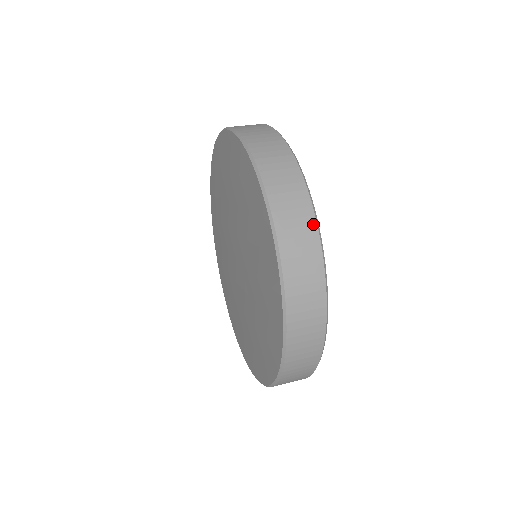
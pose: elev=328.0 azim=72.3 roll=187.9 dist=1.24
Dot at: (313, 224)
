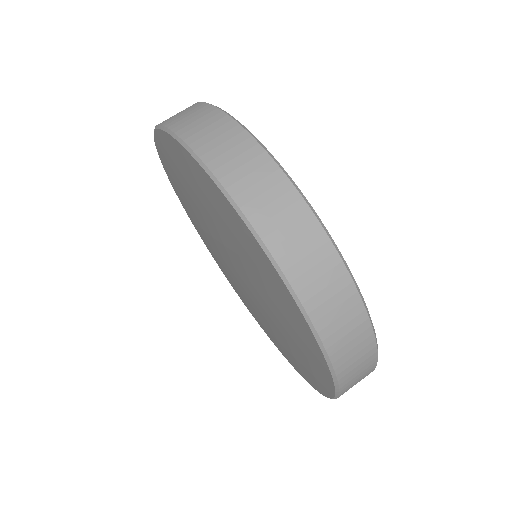
Dot at: (312, 220)
